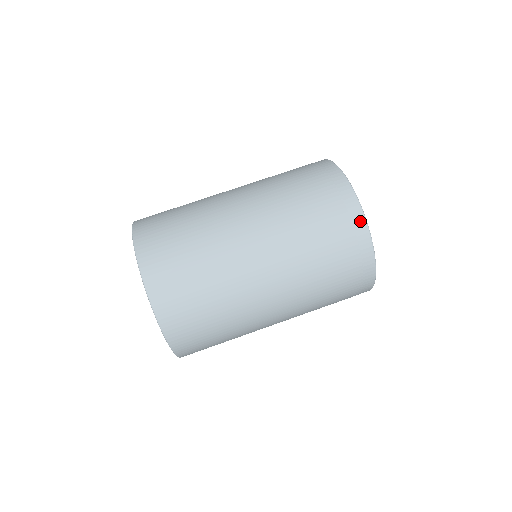
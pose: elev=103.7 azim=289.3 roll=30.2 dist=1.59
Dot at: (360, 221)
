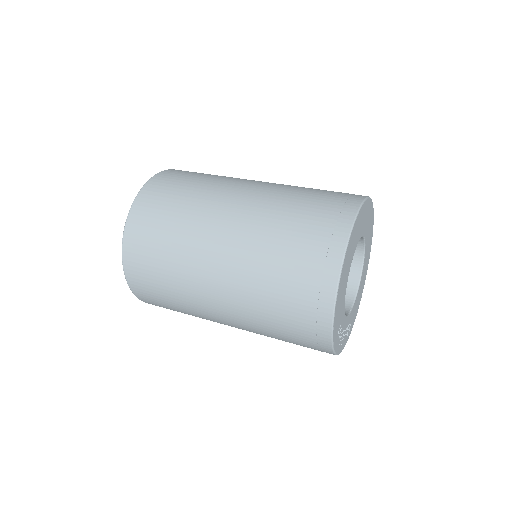
Dot at: (351, 209)
